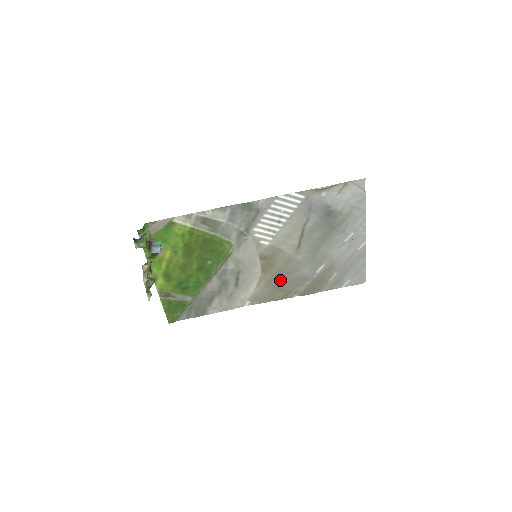
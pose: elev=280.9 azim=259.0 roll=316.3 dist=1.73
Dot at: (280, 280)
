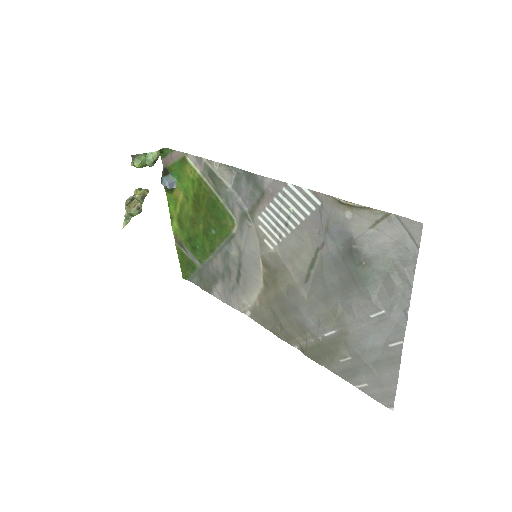
Dot at: (281, 310)
